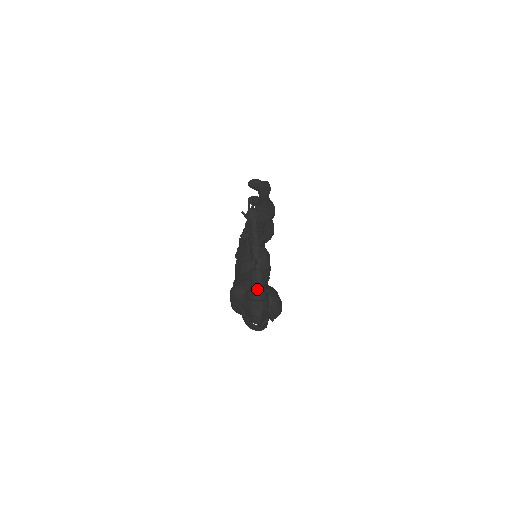
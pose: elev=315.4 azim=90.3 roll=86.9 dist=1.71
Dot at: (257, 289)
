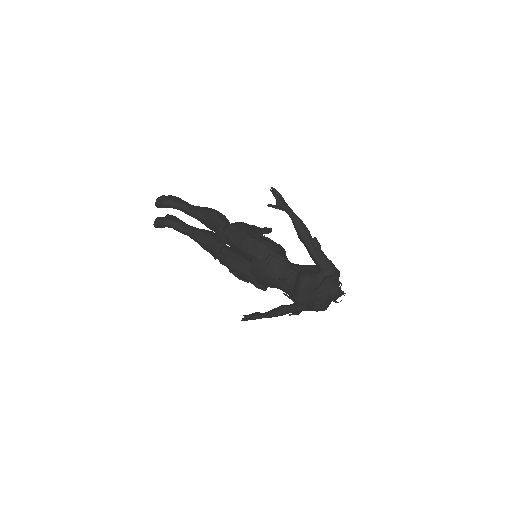
Dot at: (332, 264)
